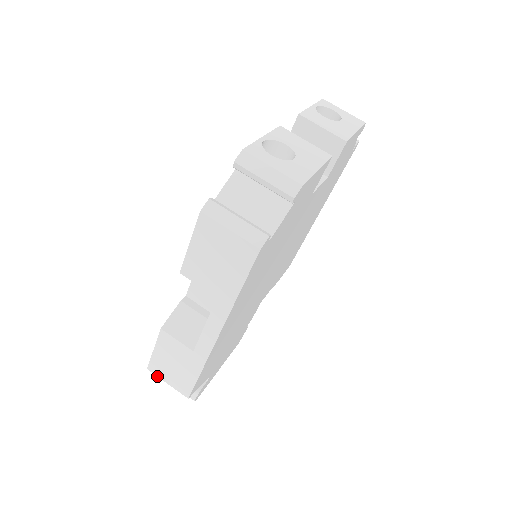
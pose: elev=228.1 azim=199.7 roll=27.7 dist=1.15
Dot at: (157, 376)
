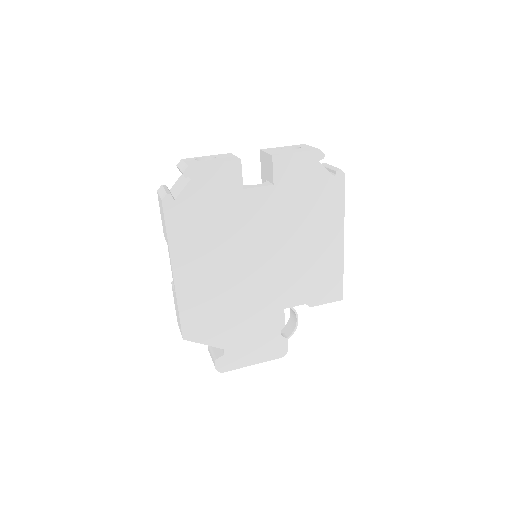
Dot at: occluded
